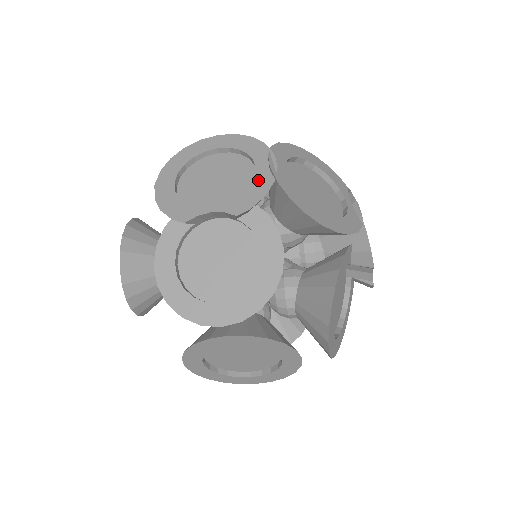
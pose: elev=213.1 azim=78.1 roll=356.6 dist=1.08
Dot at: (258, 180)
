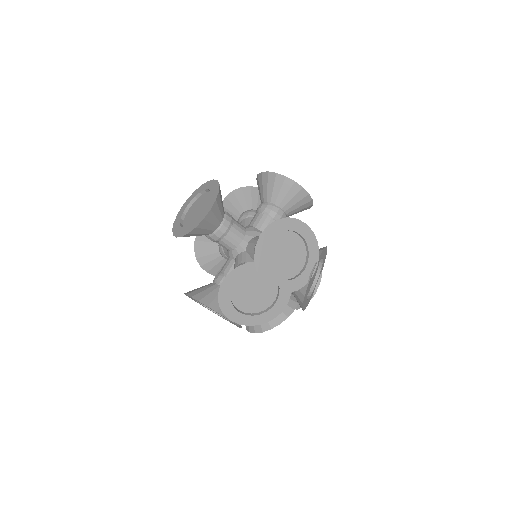
Dot at: (302, 277)
